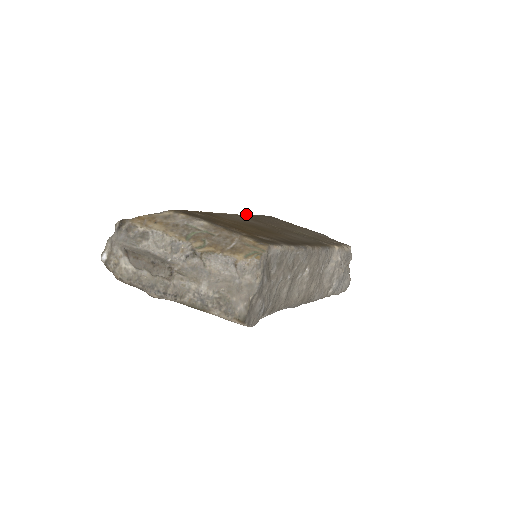
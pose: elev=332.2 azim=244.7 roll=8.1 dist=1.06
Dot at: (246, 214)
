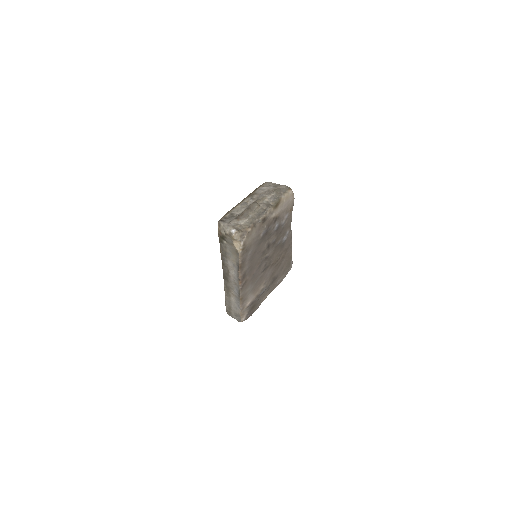
Dot at: occluded
